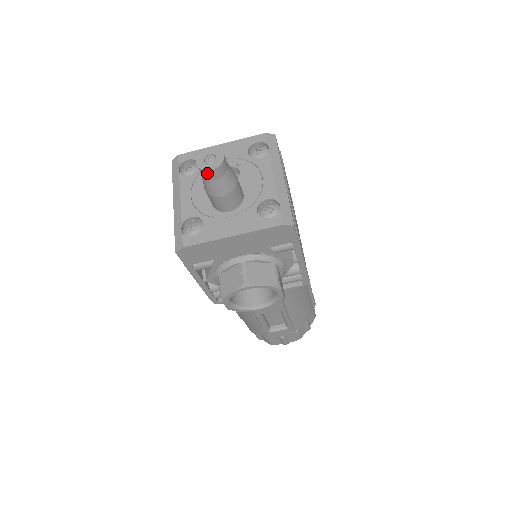
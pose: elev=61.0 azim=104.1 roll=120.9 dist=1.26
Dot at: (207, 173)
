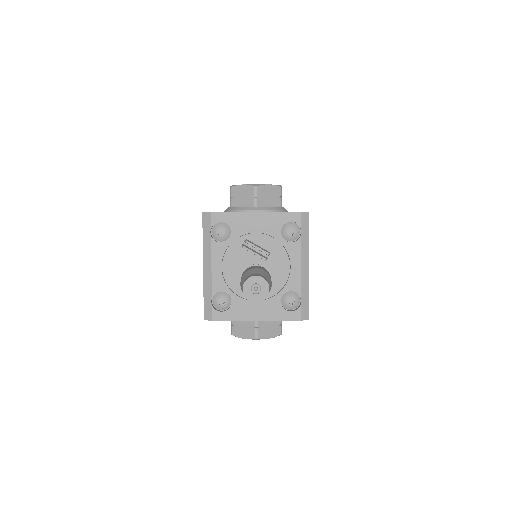
Dot at: (251, 300)
